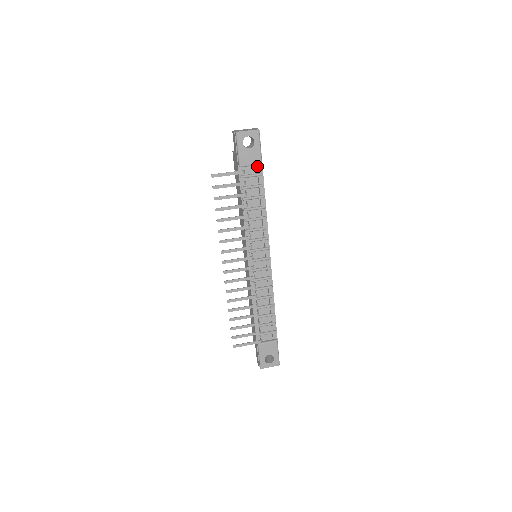
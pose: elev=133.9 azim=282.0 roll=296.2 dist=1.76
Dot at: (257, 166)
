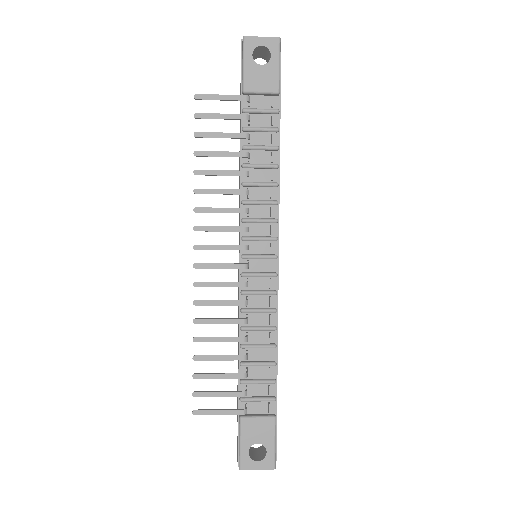
Dot at: (271, 96)
